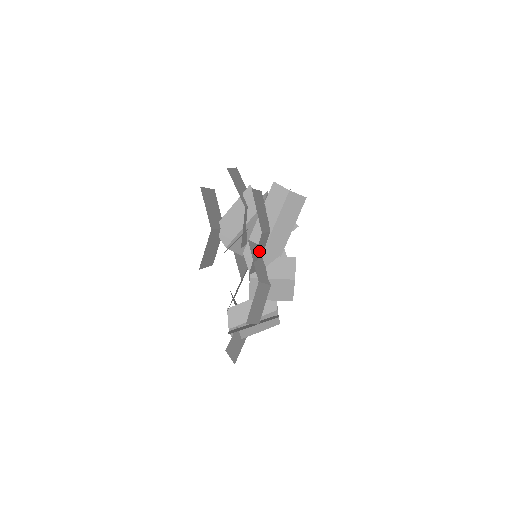
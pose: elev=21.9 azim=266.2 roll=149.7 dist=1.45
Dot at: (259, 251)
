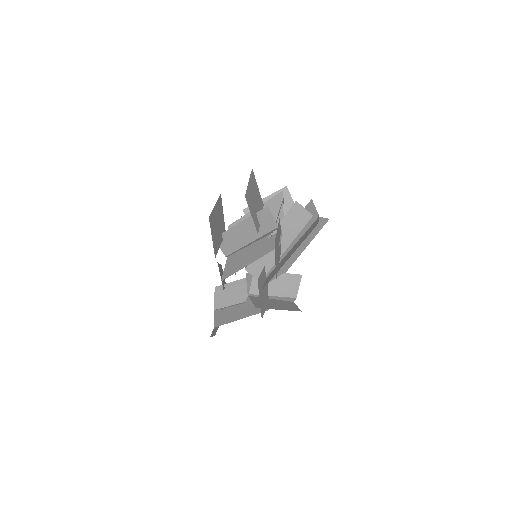
Dot at: occluded
